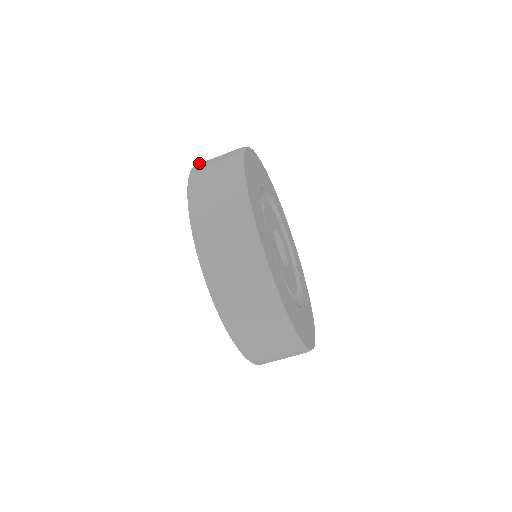
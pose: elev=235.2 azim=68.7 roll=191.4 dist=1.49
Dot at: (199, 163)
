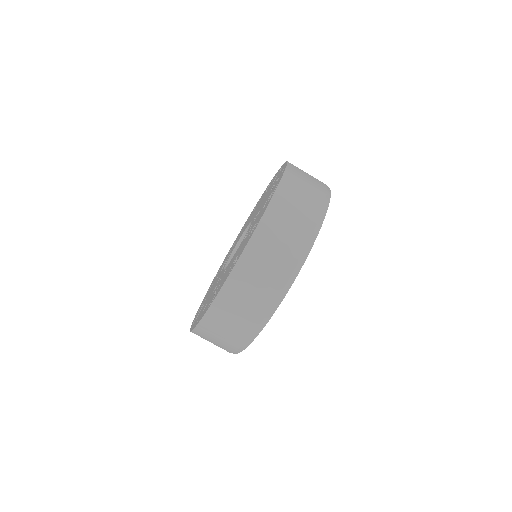
Dot at: occluded
